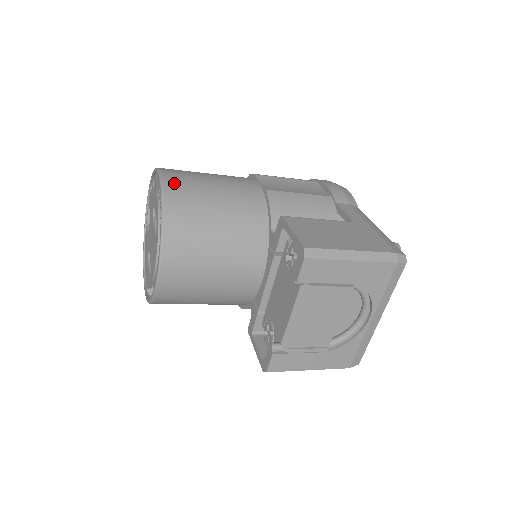
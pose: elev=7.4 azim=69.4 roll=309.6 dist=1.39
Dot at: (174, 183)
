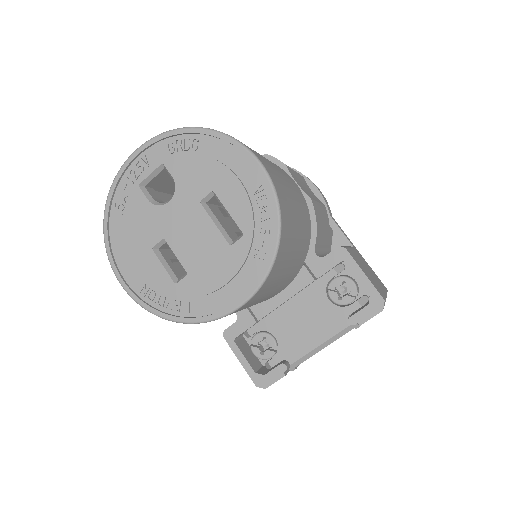
Dot at: (278, 186)
